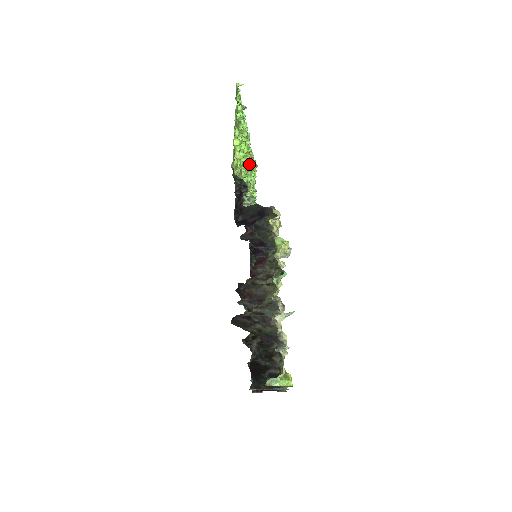
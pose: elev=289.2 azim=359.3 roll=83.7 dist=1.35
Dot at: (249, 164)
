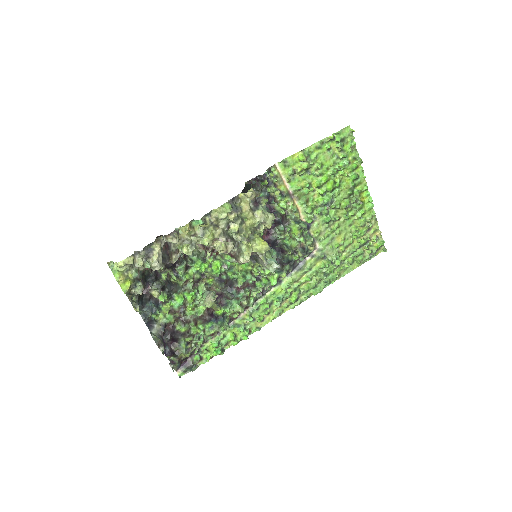
Dot at: (334, 207)
